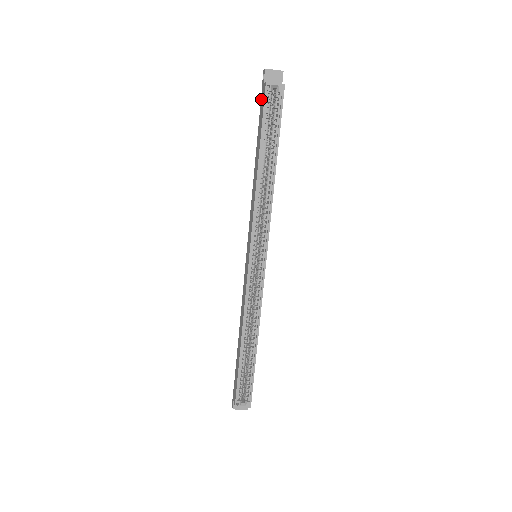
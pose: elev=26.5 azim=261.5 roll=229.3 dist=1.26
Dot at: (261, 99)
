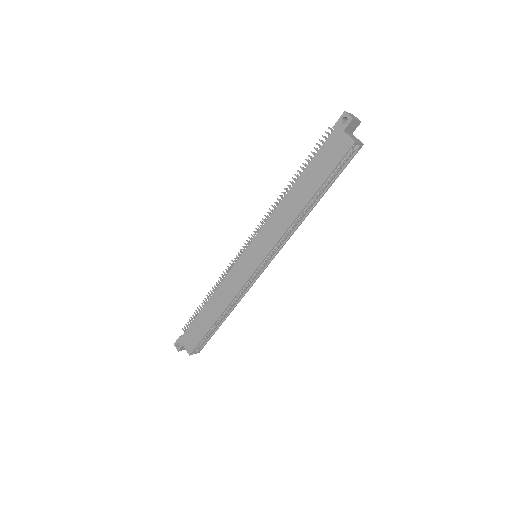
Dot at: (331, 139)
